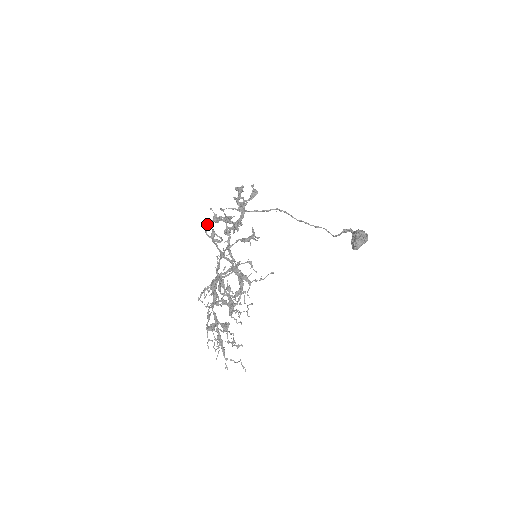
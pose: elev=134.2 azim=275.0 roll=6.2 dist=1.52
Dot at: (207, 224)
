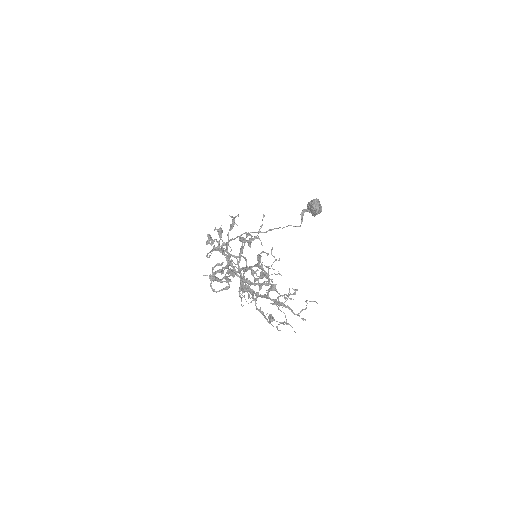
Dot at: occluded
